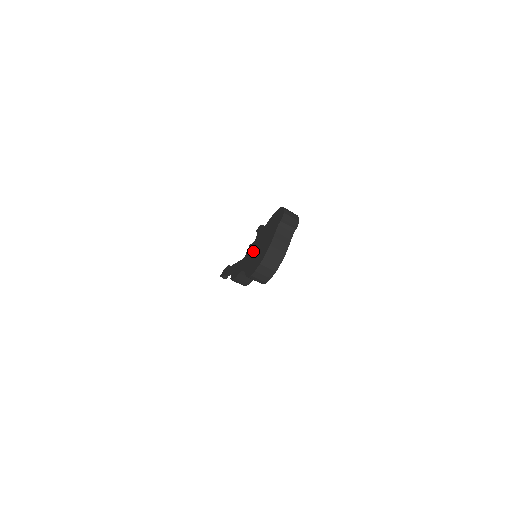
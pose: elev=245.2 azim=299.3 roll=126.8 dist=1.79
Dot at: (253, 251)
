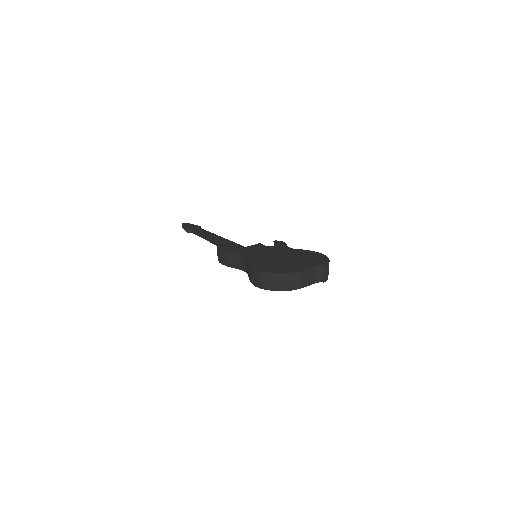
Dot at: (267, 253)
